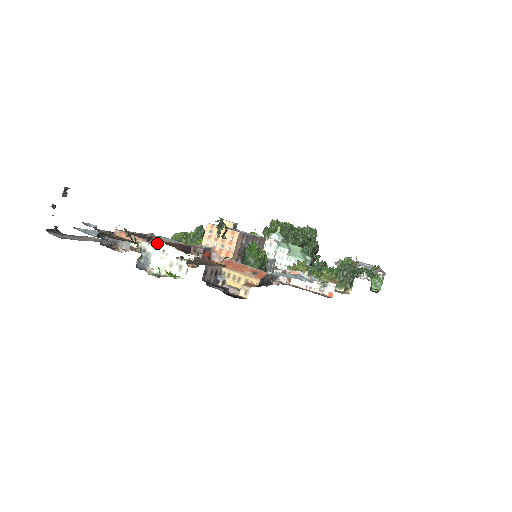
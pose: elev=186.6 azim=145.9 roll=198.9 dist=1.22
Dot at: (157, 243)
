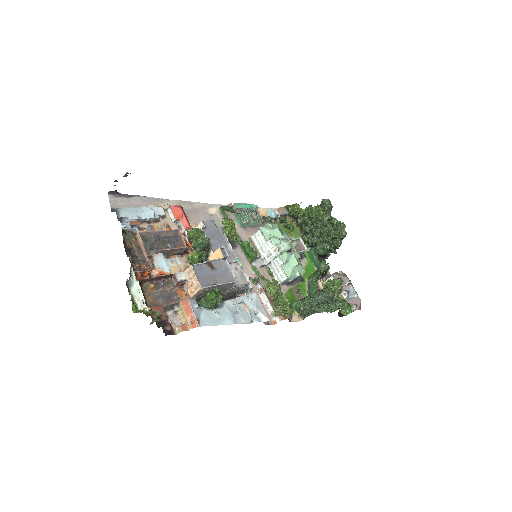
Dot at: (138, 282)
